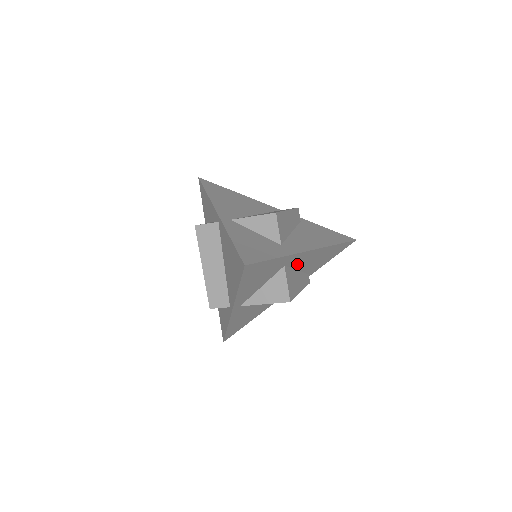
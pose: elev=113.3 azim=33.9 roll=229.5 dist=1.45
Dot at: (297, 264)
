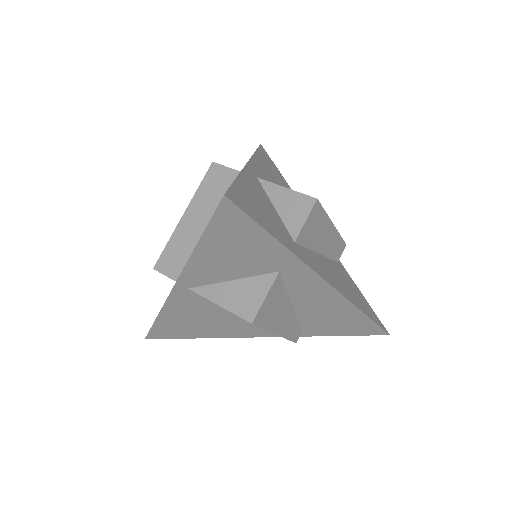
Dot at: (297, 290)
